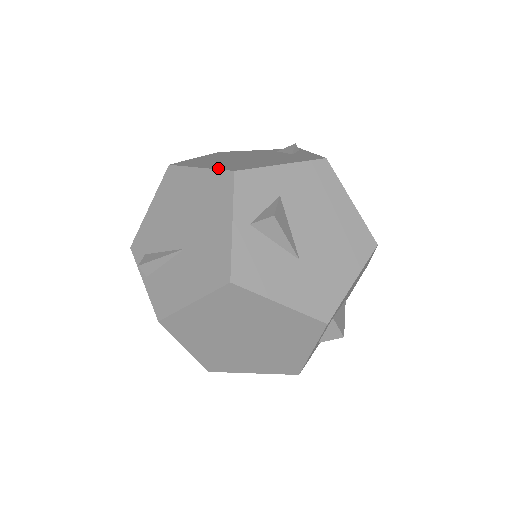
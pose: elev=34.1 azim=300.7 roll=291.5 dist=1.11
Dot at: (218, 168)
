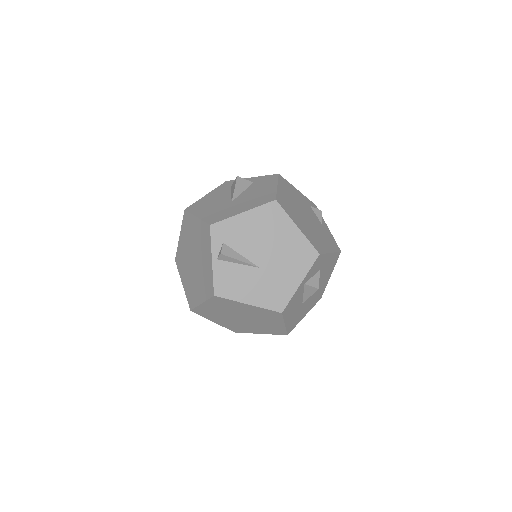
Dot at: (309, 239)
